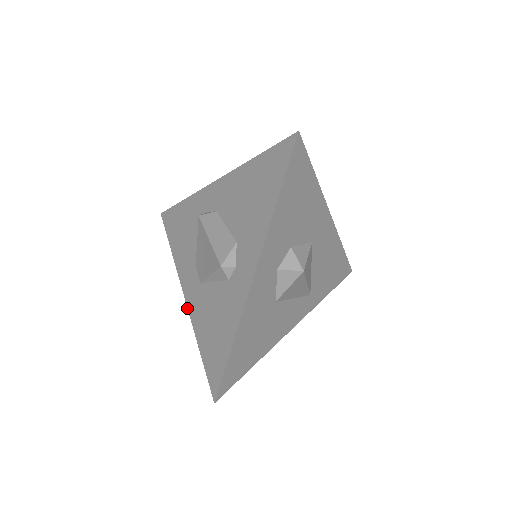
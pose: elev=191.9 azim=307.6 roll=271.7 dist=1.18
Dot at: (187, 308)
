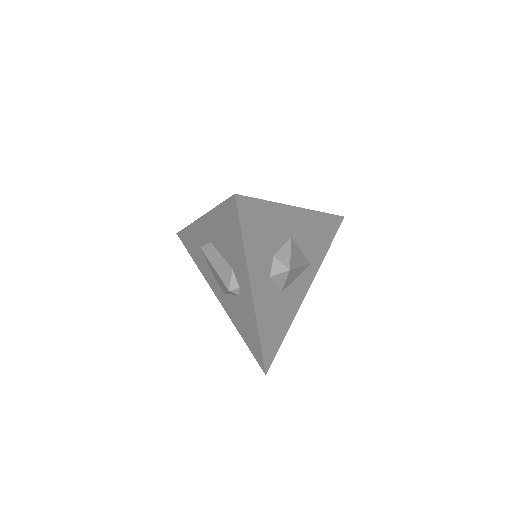
Dot at: (224, 309)
